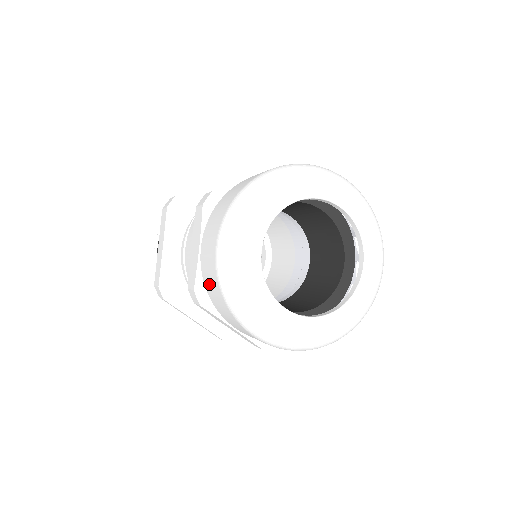
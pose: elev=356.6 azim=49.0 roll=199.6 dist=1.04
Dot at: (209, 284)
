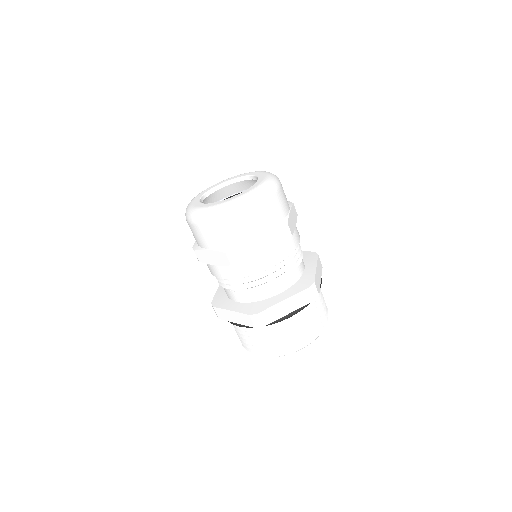
Dot at: occluded
